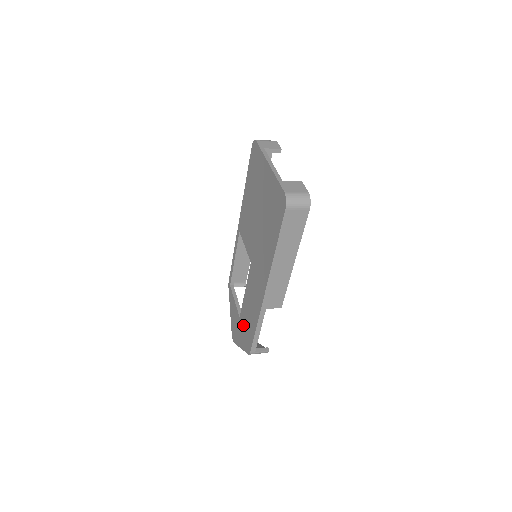
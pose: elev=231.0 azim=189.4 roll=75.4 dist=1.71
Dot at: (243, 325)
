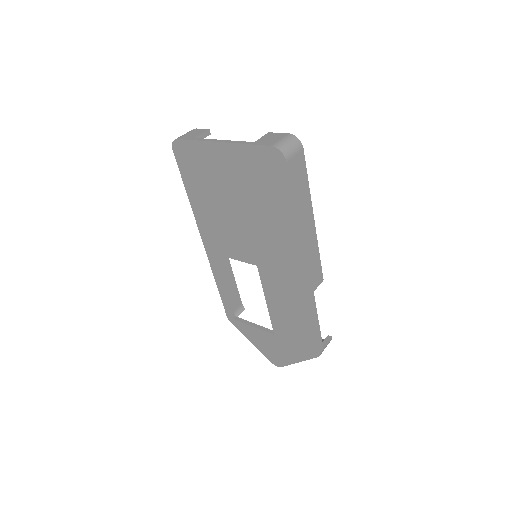
Dot at: (287, 337)
